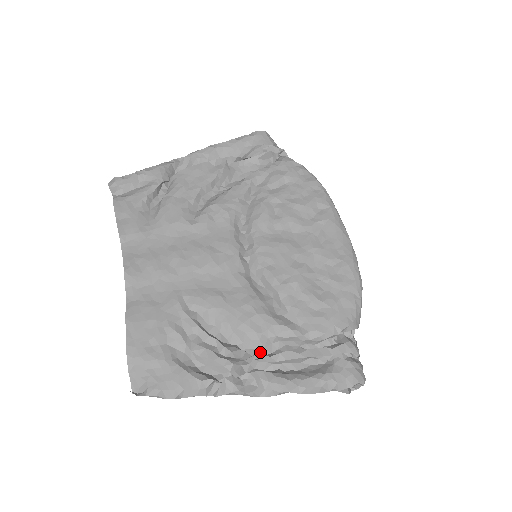
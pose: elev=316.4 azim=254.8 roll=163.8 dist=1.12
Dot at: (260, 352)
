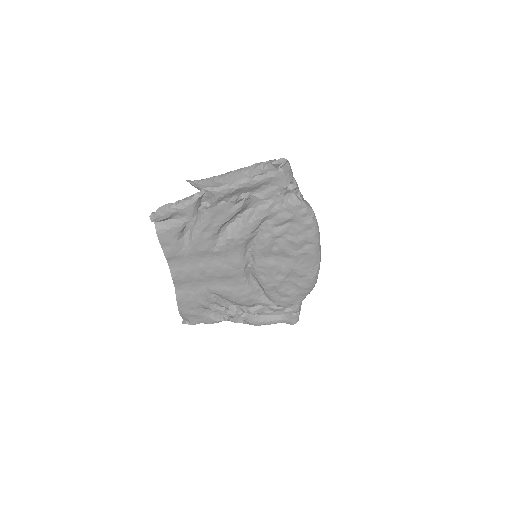
Dot at: (248, 307)
